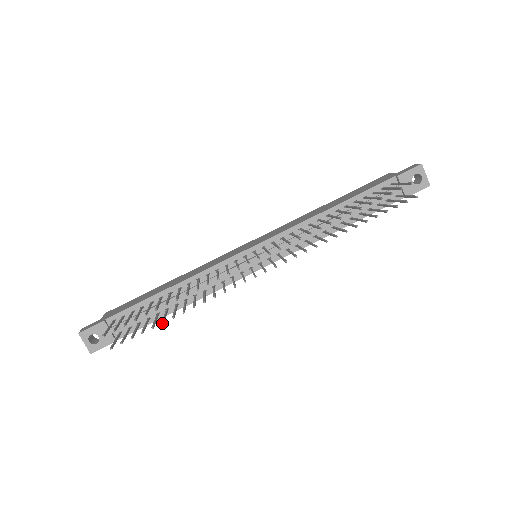
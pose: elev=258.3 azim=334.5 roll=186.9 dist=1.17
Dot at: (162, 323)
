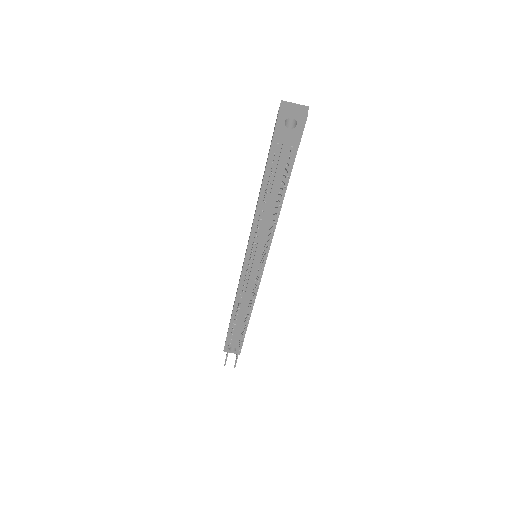
Dot at: (240, 346)
